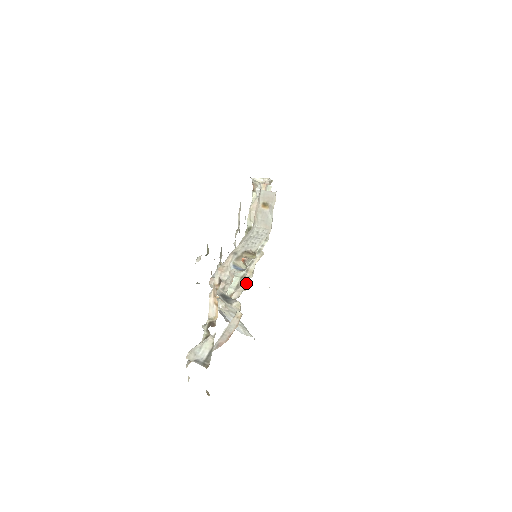
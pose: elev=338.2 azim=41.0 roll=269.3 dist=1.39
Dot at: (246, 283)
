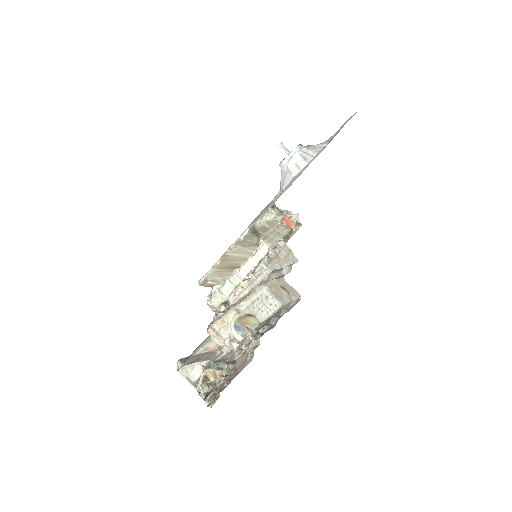
Dot at: occluded
